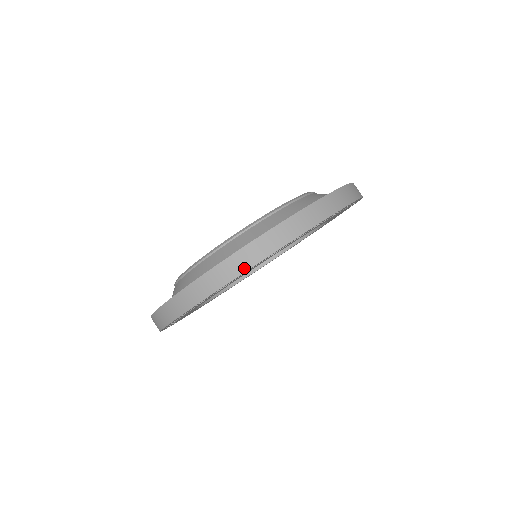
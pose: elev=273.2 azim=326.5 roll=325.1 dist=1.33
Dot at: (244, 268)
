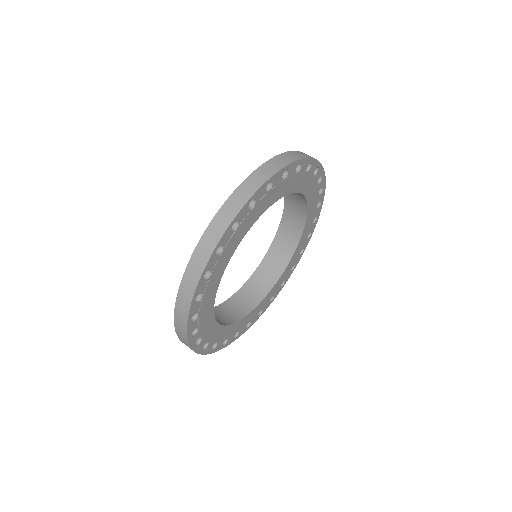
Dot at: (214, 244)
